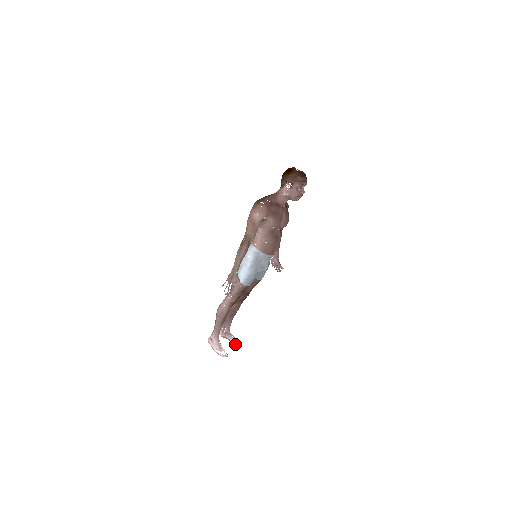
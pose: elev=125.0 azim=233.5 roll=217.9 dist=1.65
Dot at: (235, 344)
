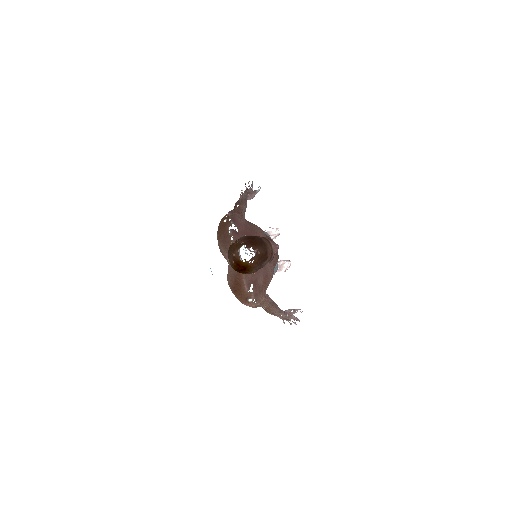
Dot at: (275, 238)
